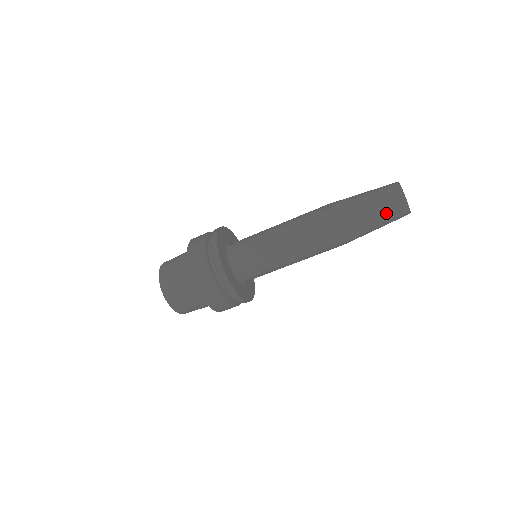
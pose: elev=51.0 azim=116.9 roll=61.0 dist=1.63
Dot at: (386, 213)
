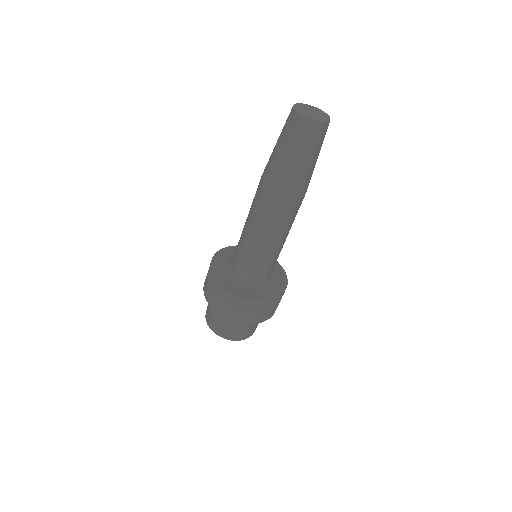
Dot at: (289, 138)
